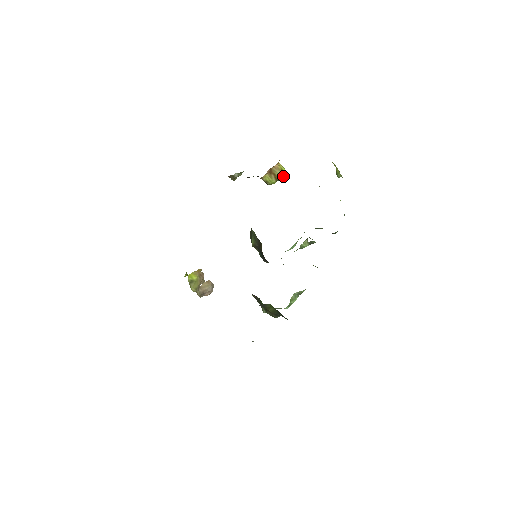
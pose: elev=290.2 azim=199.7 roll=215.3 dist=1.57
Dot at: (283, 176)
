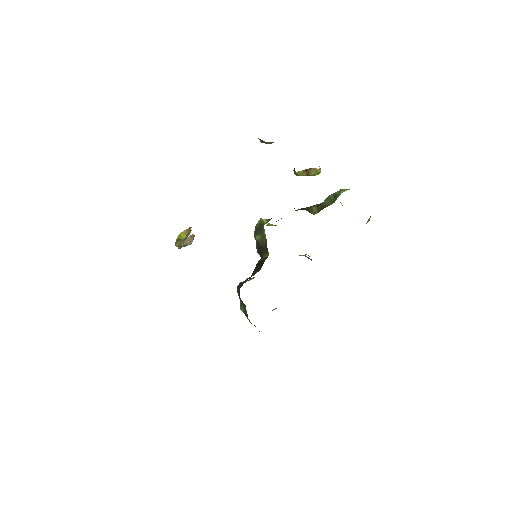
Dot at: (315, 175)
